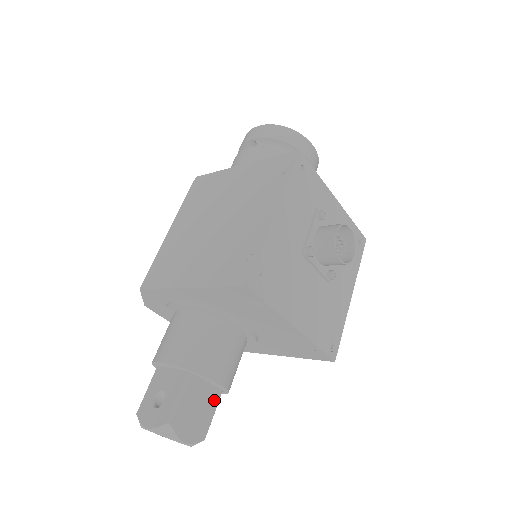
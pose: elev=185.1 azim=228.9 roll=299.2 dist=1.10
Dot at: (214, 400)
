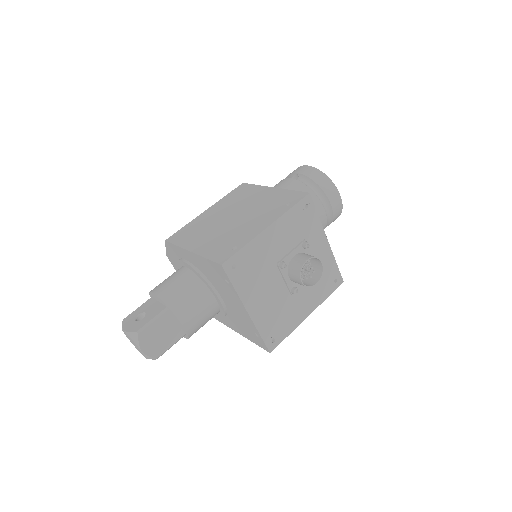
Dot at: (176, 337)
